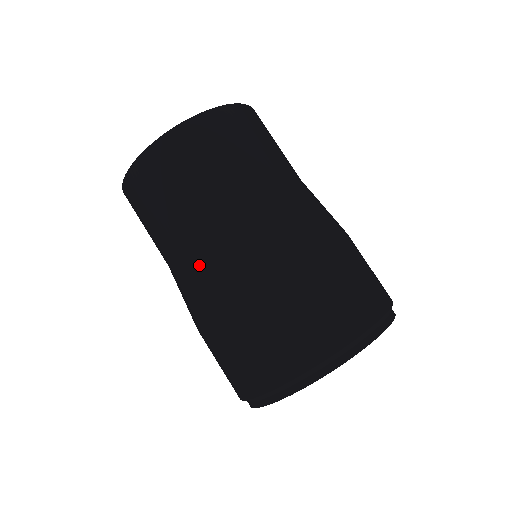
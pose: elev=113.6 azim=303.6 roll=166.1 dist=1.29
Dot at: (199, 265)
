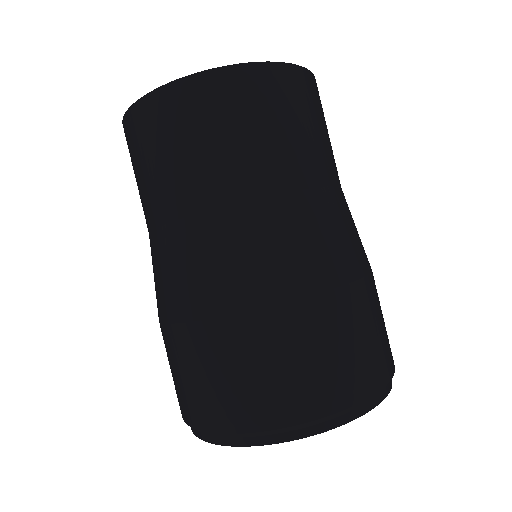
Dot at: (167, 259)
